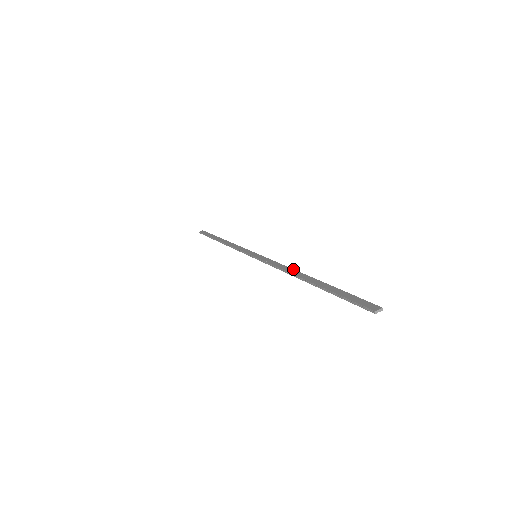
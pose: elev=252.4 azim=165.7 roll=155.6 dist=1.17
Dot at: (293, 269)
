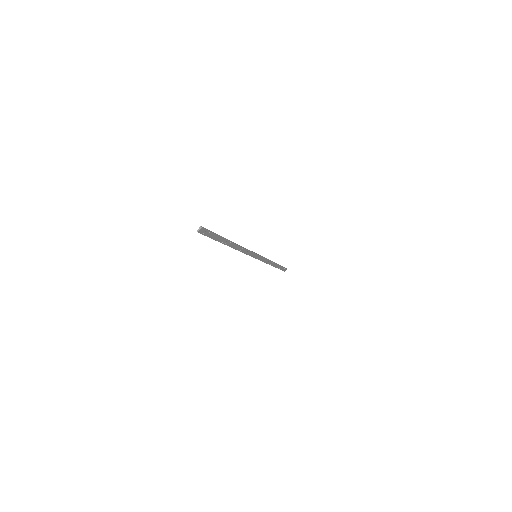
Dot at: (239, 245)
